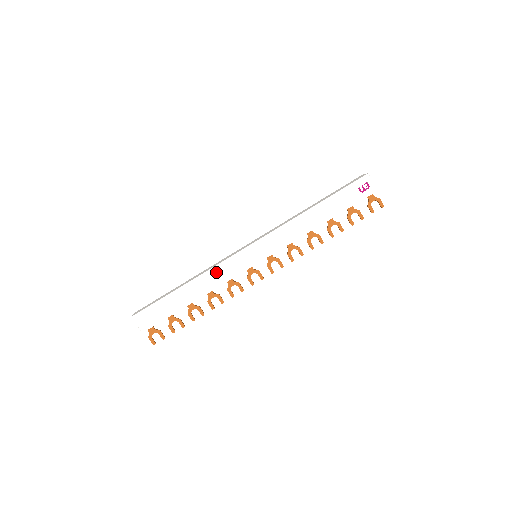
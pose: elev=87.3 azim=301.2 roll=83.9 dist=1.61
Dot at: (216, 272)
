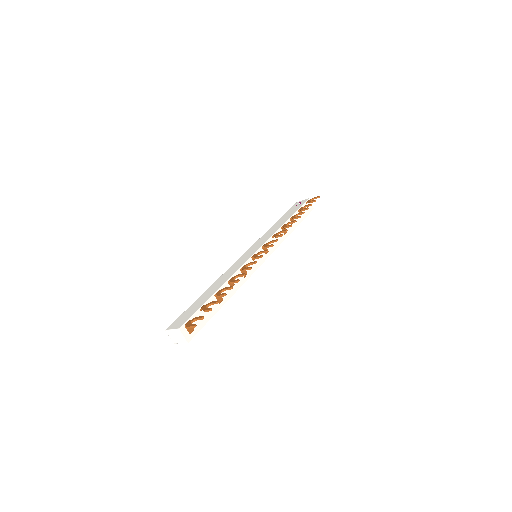
Dot at: (227, 272)
